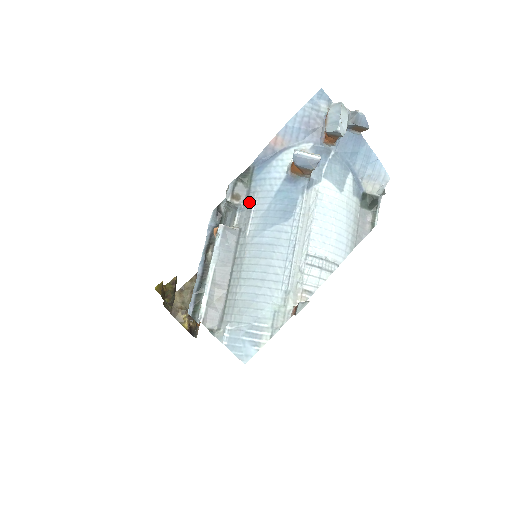
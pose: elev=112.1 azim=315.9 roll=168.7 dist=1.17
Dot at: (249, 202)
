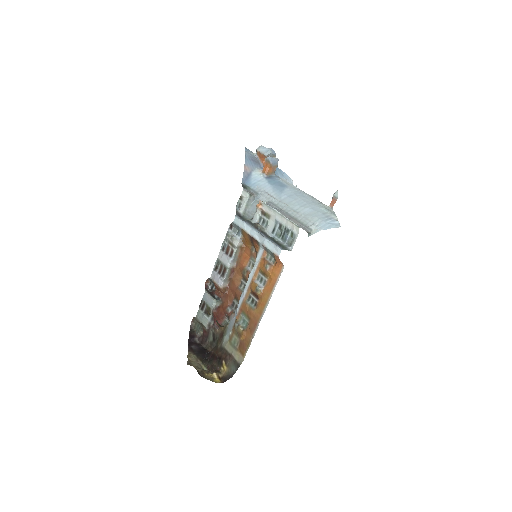
Dot at: (259, 192)
